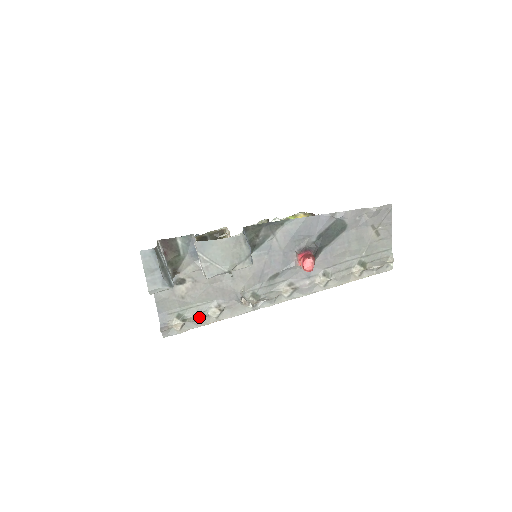
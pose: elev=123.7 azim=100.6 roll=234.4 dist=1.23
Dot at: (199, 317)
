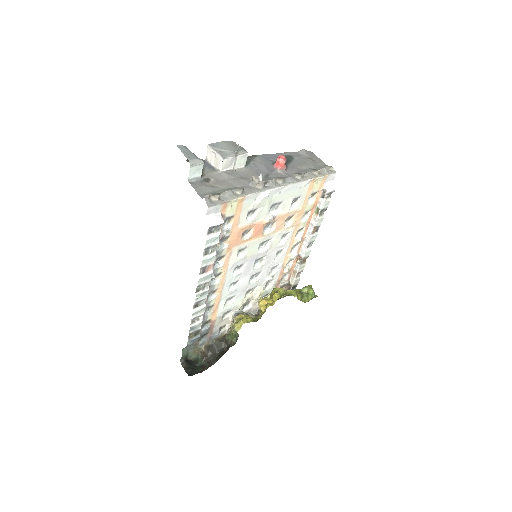
Dot at: (229, 190)
